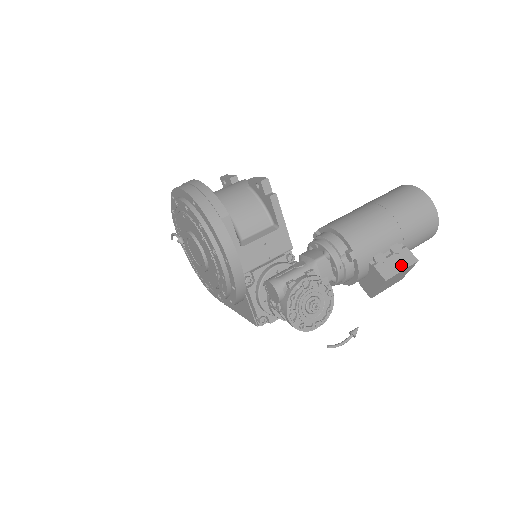
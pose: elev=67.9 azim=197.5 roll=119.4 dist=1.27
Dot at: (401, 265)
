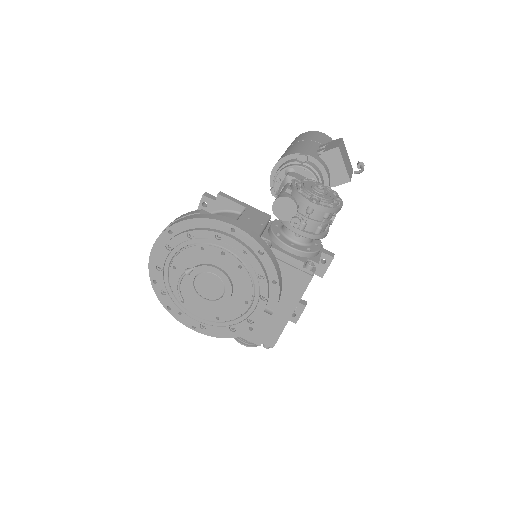
Dot at: (336, 143)
